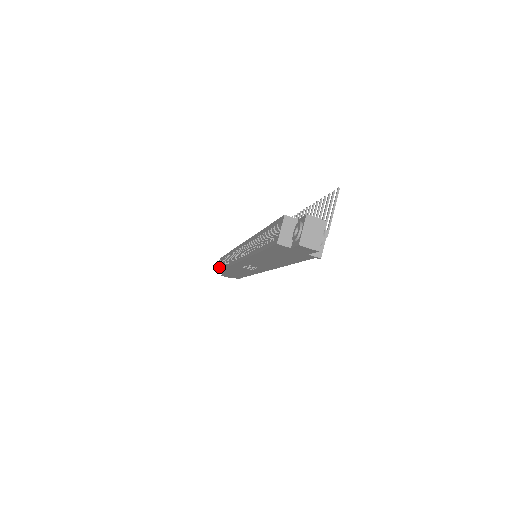
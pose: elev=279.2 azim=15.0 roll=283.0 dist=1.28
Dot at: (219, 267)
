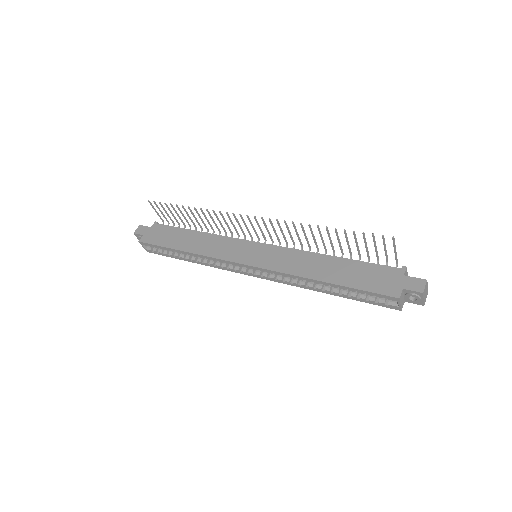
Dot at: (159, 253)
